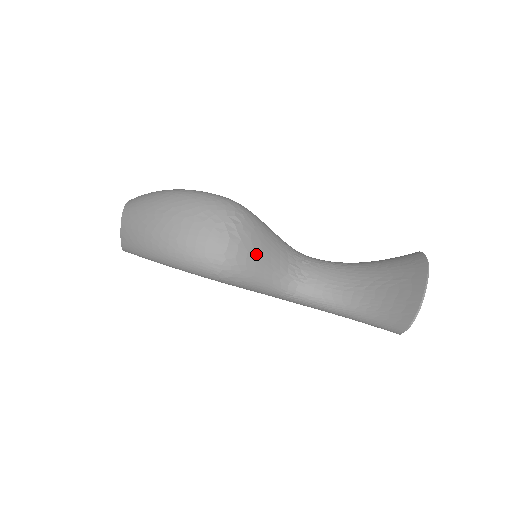
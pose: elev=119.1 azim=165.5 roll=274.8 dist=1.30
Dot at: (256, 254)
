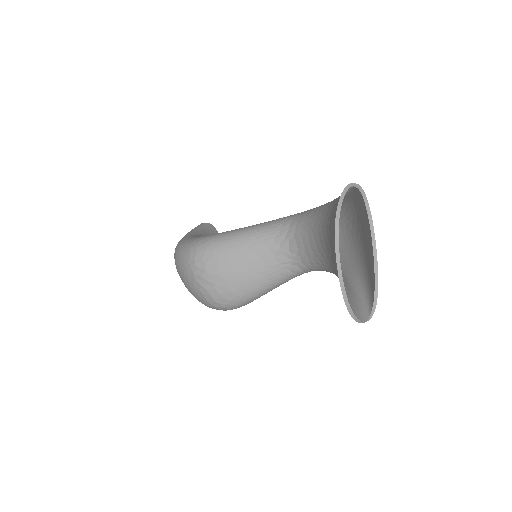
Dot at: (236, 281)
